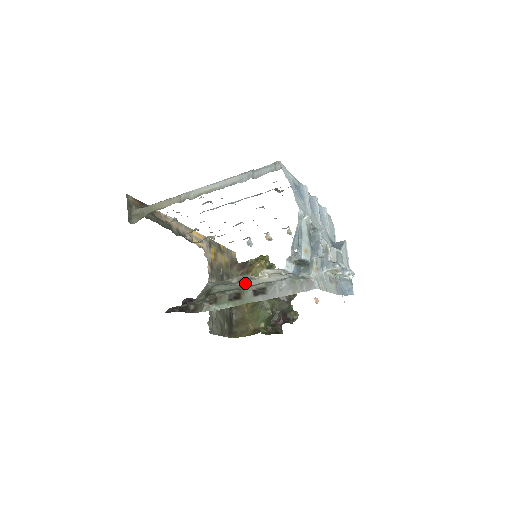
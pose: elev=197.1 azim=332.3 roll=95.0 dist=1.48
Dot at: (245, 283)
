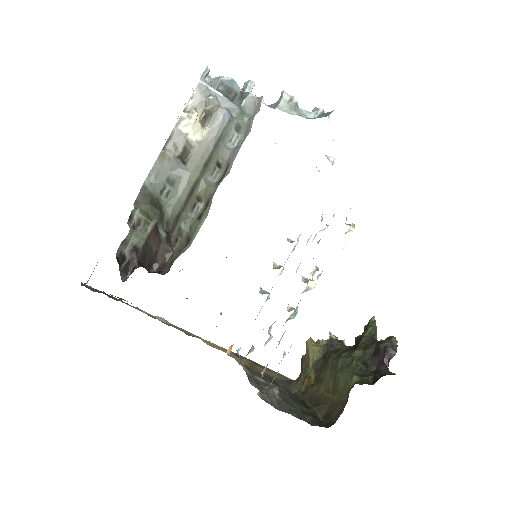
Dot at: (191, 162)
